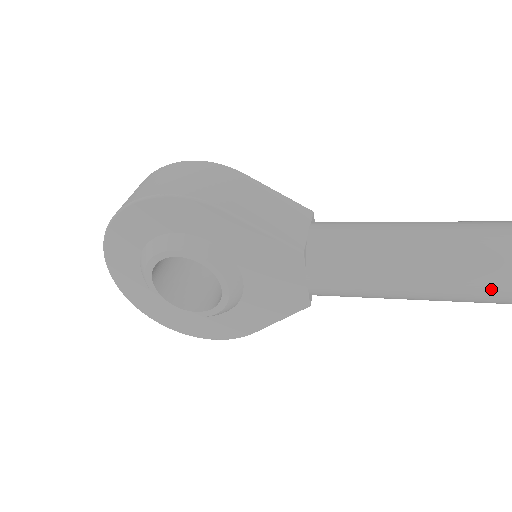
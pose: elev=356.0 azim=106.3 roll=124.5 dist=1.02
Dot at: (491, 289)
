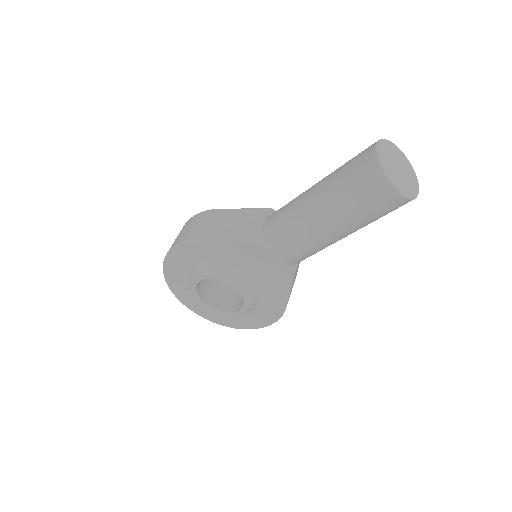
Dot at: (374, 201)
